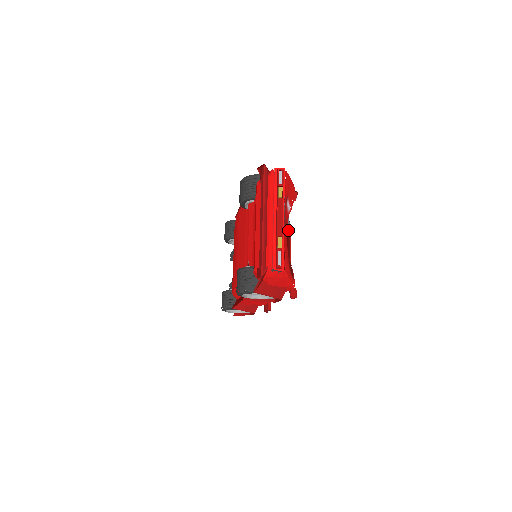
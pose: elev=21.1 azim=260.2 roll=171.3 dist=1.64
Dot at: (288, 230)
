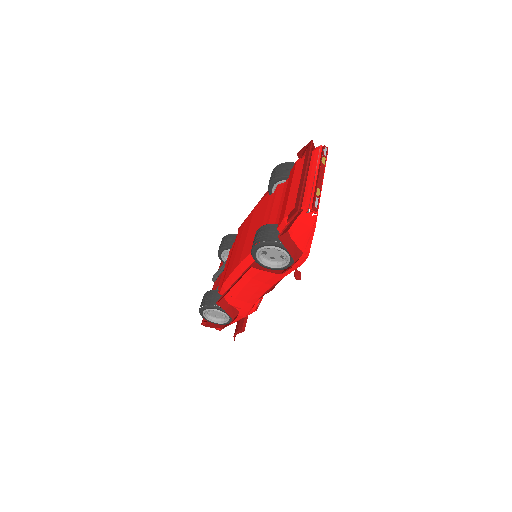
Dot at: occluded
